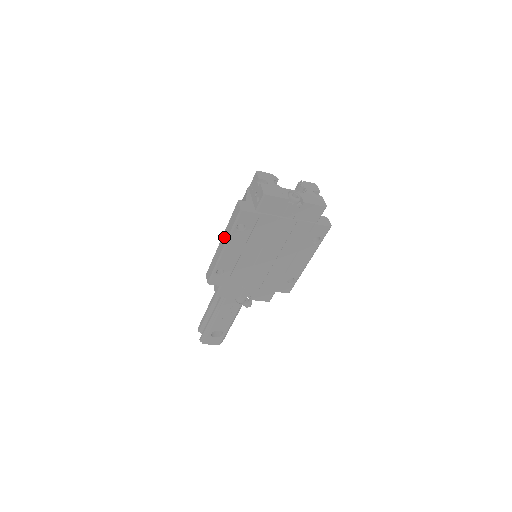
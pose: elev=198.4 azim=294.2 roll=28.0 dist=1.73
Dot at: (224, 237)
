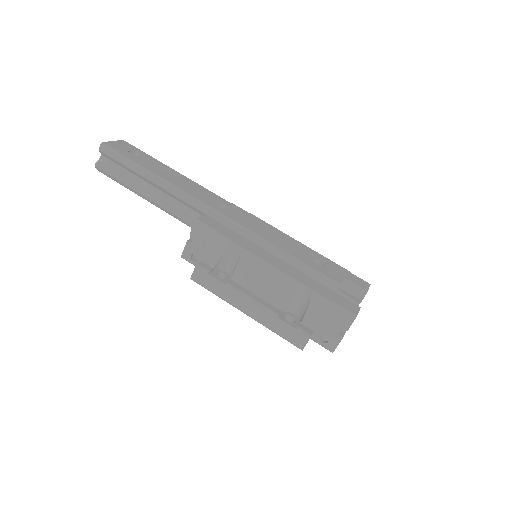
Dot at: (259, 313)
